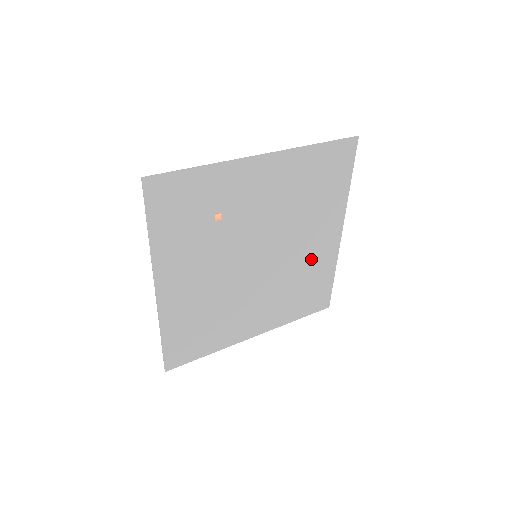
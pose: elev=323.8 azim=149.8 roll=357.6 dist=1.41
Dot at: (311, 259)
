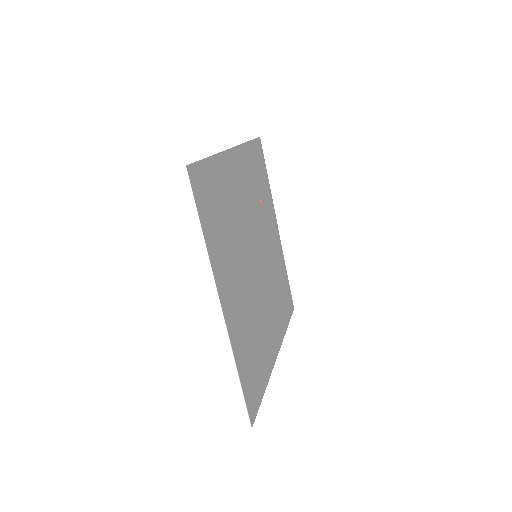
Dot at: (265, 334)
